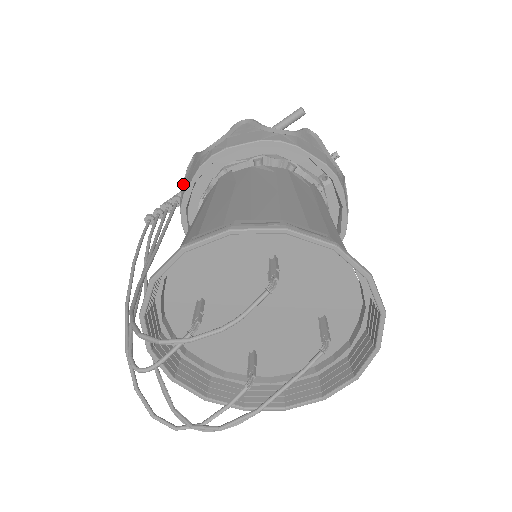
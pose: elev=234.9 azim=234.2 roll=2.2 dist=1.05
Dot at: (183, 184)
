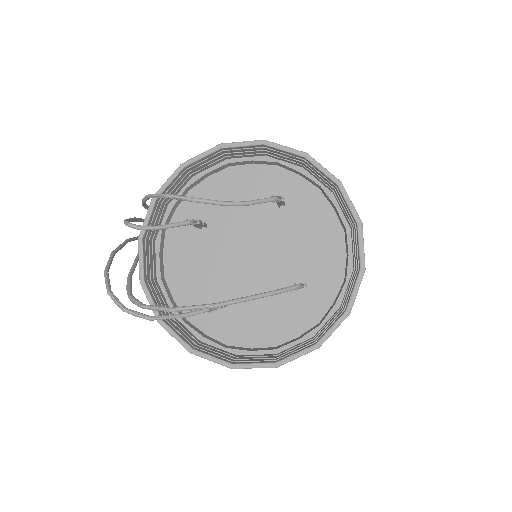
Dot at: occluded
